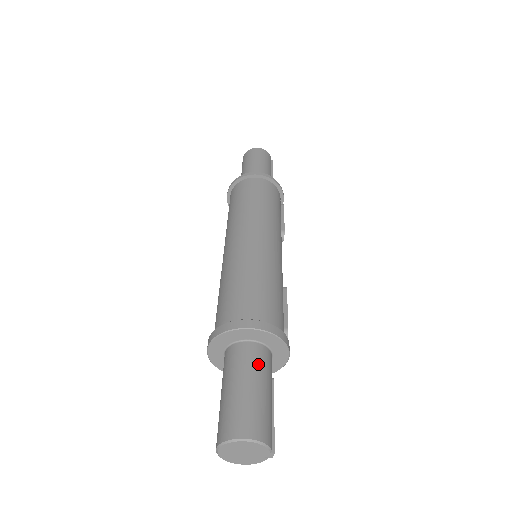
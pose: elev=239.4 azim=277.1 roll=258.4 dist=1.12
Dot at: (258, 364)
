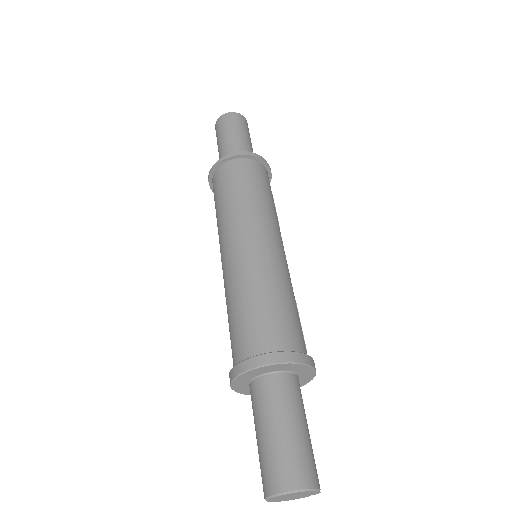
Dot at: (298, 399)
